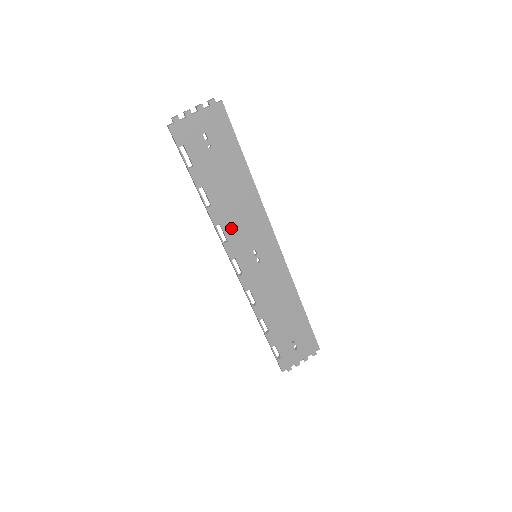
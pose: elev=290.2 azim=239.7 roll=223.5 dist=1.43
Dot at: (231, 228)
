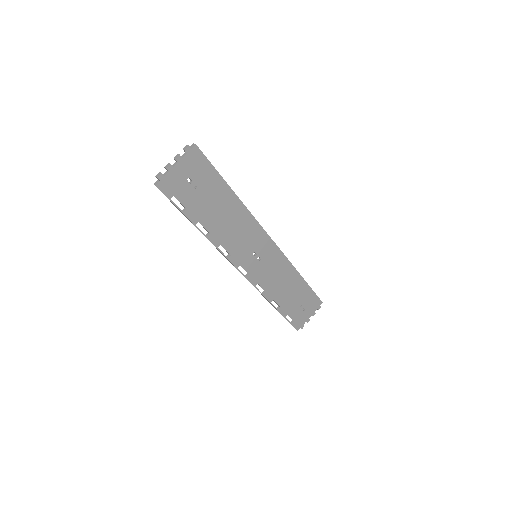
Dot at: (231, 244)
